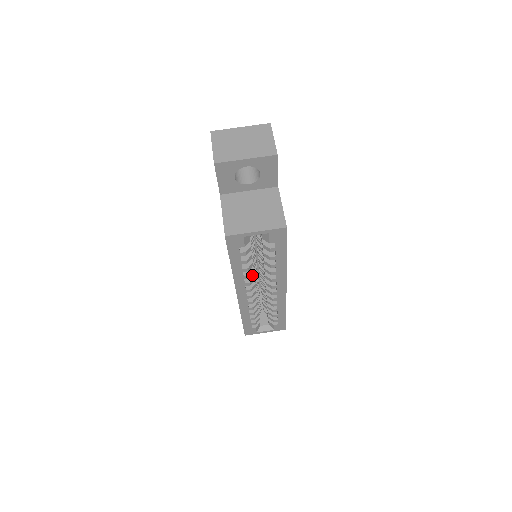
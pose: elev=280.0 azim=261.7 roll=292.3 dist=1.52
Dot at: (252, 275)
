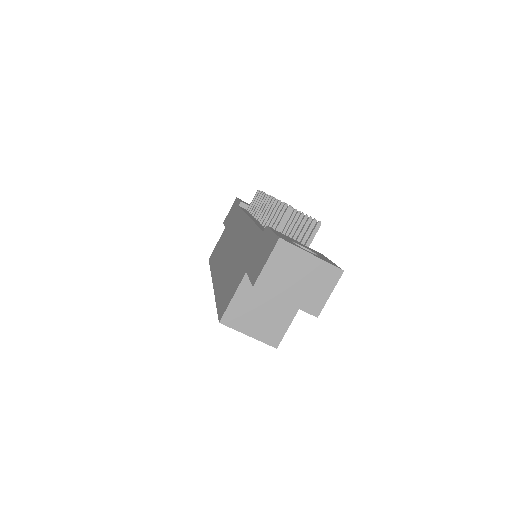
Dot at: occluded
